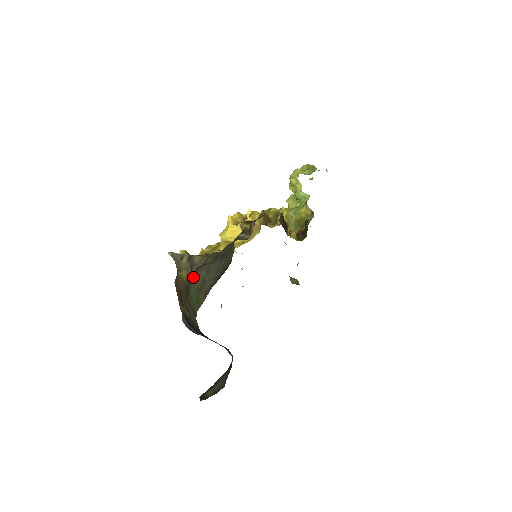
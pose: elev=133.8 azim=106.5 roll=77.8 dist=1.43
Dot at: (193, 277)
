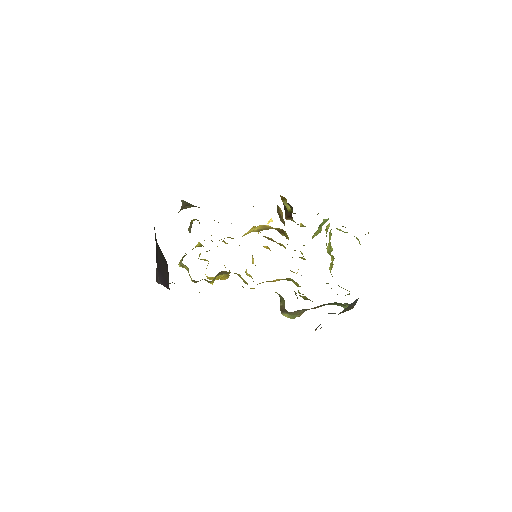
Dot at: occluded
